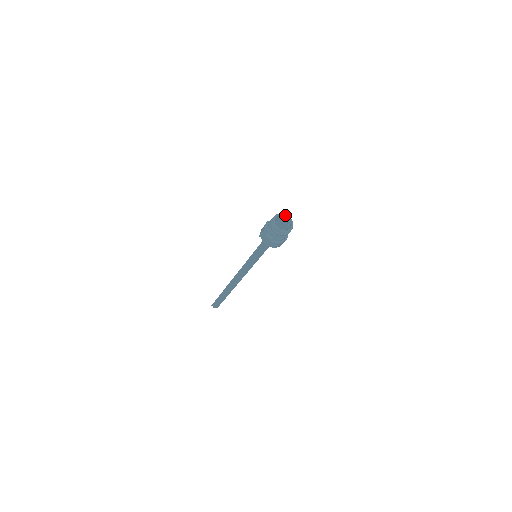
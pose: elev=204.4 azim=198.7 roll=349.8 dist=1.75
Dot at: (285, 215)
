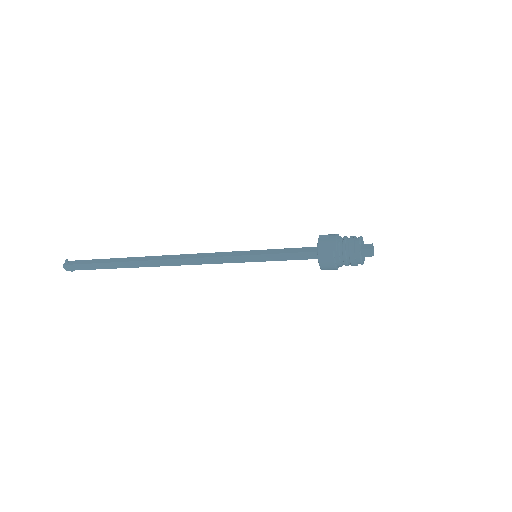
Dot at: occluded
